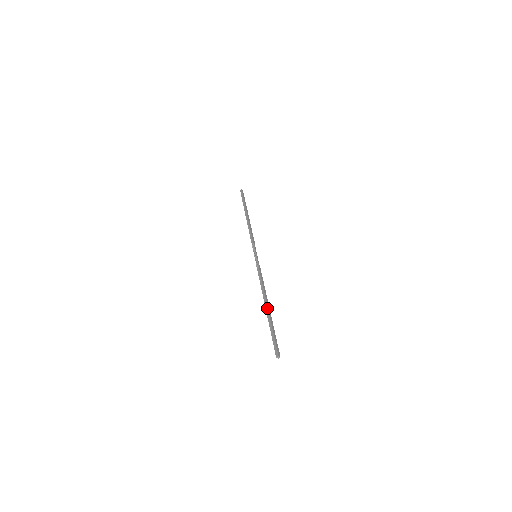
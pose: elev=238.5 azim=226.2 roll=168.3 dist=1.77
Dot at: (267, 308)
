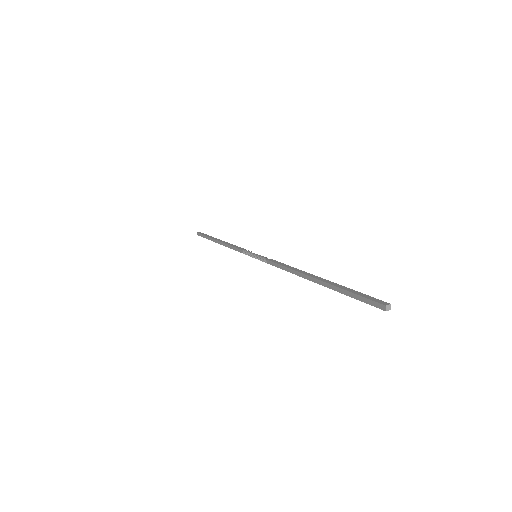
Dot at: (314, 279)
